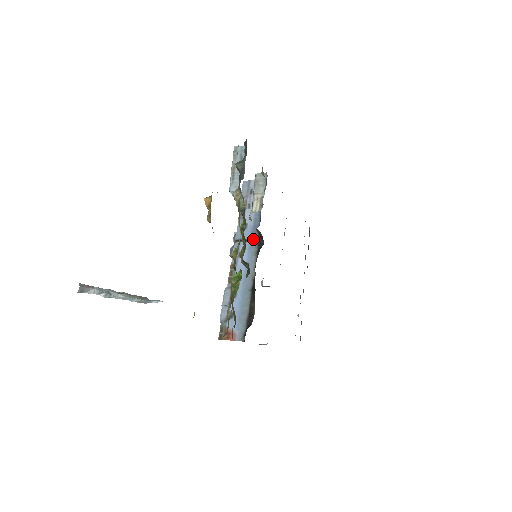
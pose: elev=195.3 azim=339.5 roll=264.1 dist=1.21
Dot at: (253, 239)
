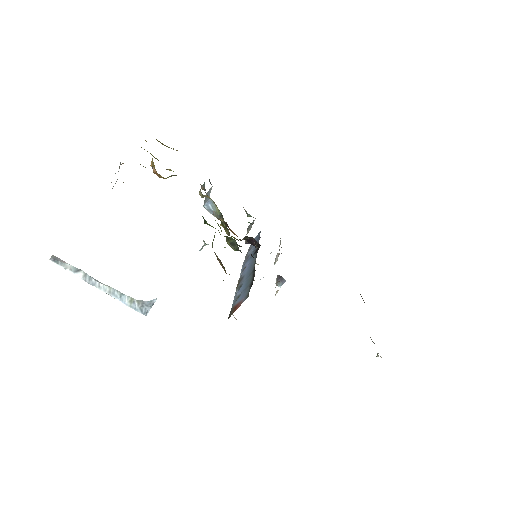
Dot at: (254, 254)
